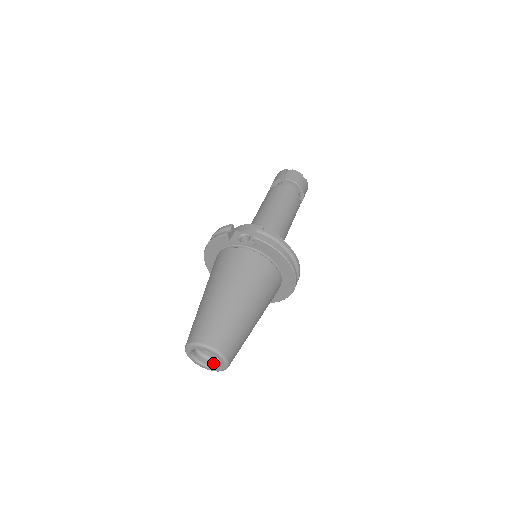
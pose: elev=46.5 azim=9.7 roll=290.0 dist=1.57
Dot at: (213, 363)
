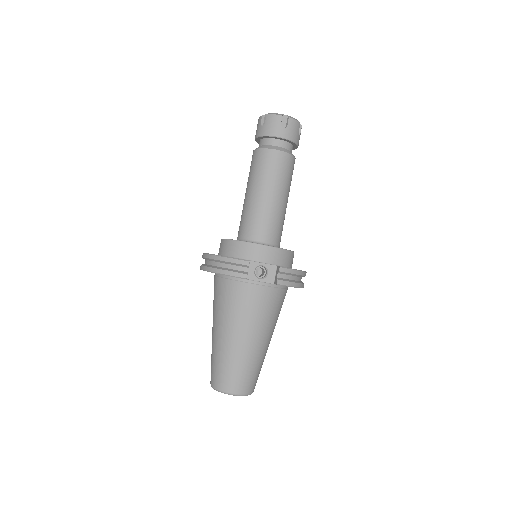
Dot at: occluded
